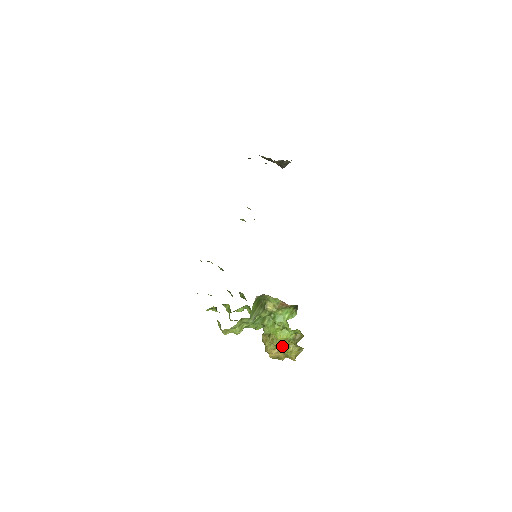
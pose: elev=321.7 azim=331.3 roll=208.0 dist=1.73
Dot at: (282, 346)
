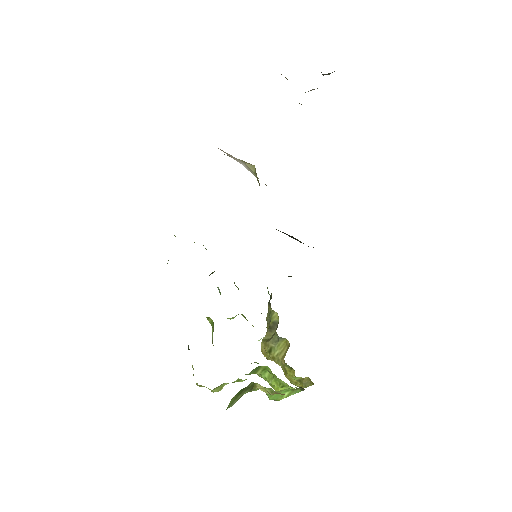
Dot at: (285, 372)
